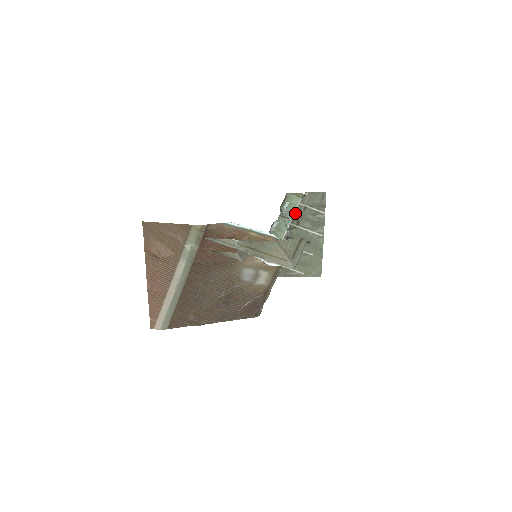
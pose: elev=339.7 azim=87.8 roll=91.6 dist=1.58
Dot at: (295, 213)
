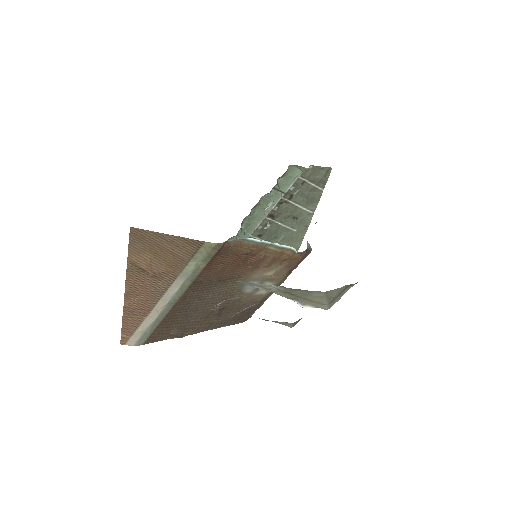
Dot at: (291, 187)
